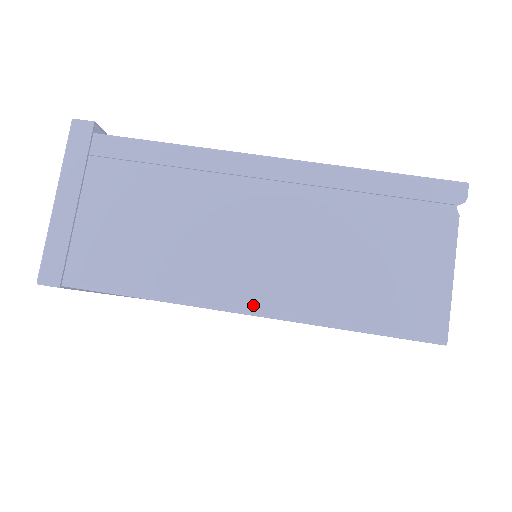
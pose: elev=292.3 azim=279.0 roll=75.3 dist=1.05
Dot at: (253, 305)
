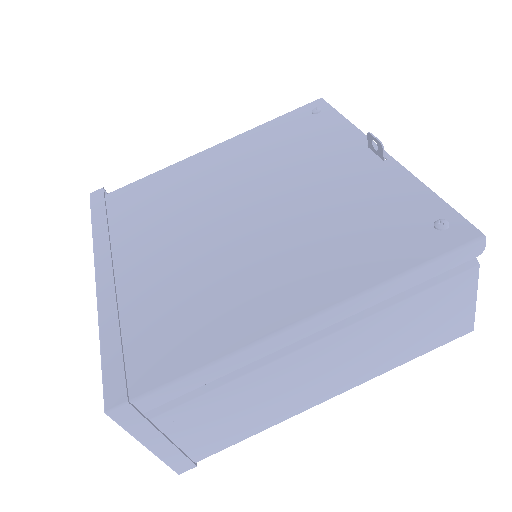
Dot at: (337, 393)
